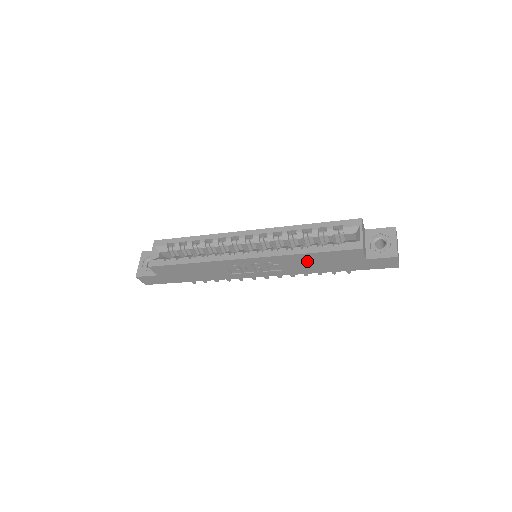
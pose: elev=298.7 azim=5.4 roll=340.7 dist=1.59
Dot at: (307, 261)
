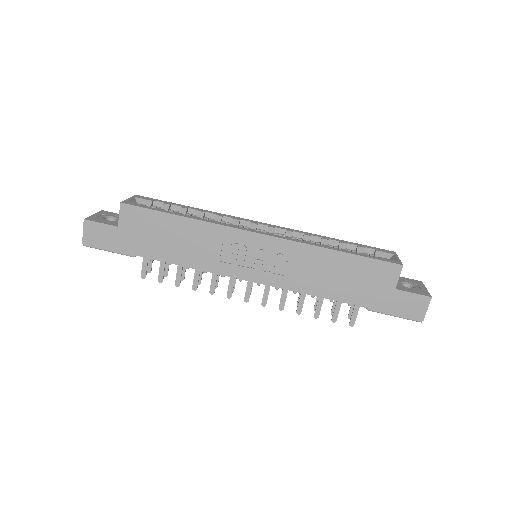
Dot at: (328, 267)
